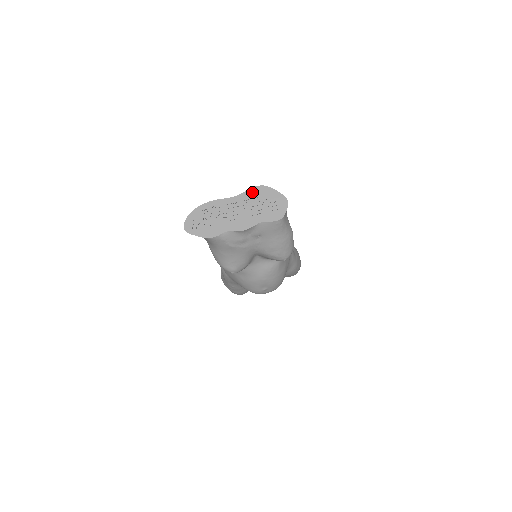
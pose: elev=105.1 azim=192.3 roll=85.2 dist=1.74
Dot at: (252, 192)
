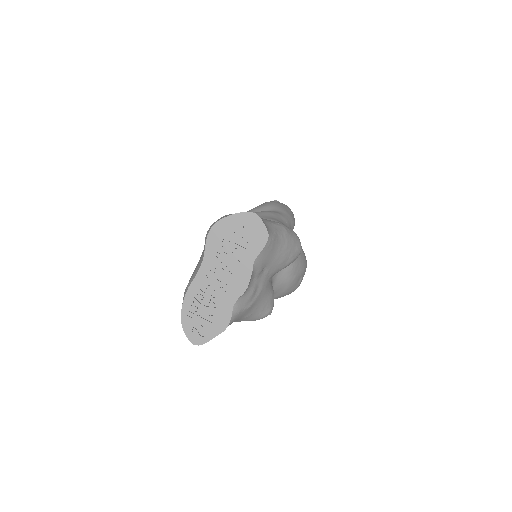
Dot at: (212, 242)
